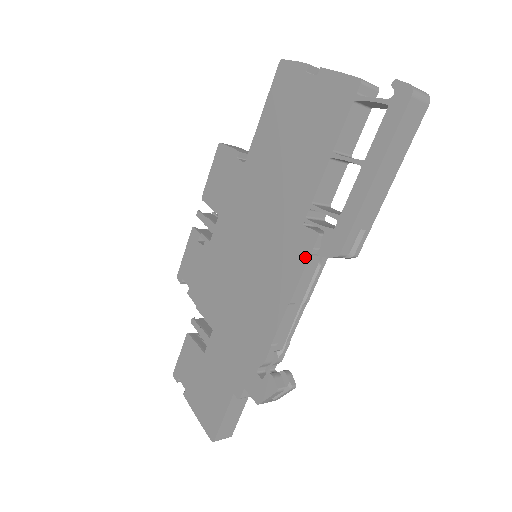
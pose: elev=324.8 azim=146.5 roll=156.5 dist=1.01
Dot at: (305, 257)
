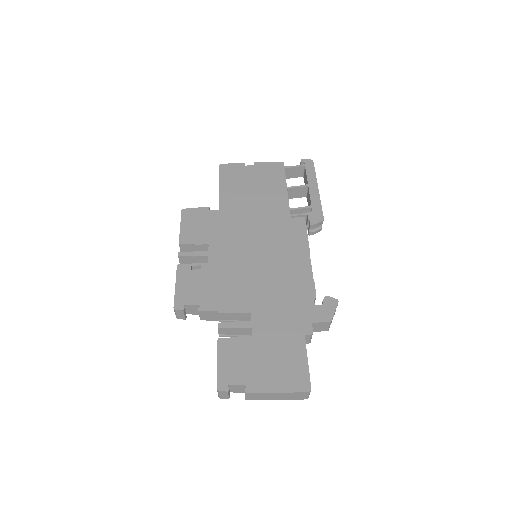
Dot at: (304, 229)
